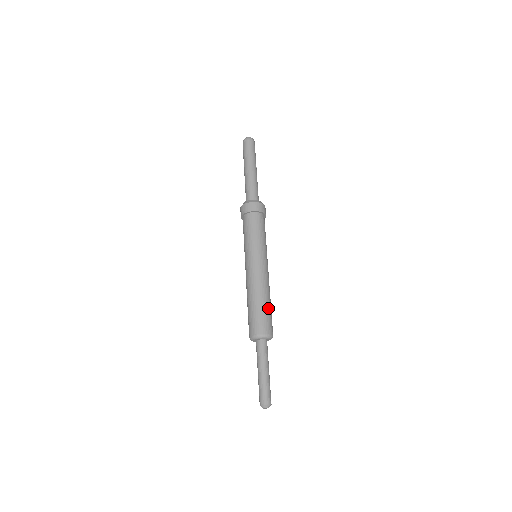
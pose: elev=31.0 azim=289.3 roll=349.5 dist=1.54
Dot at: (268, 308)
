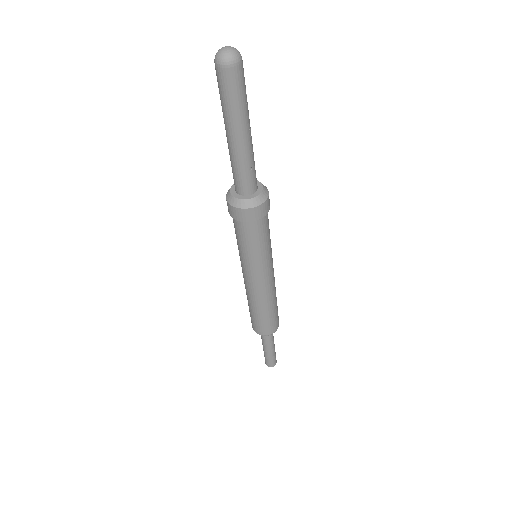
Dot at: (274, 311)
